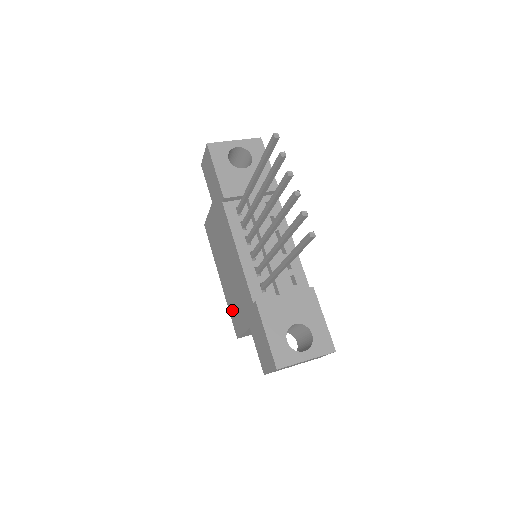
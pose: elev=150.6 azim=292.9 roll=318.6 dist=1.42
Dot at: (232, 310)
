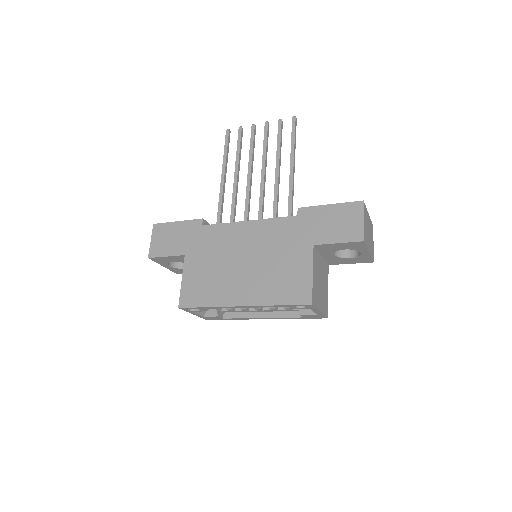
Dot at: (281, 290)
